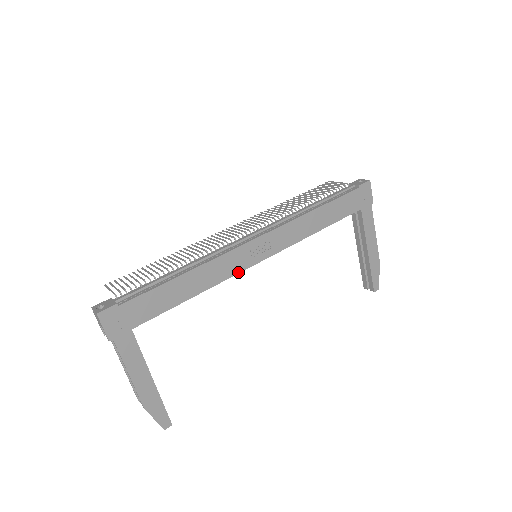
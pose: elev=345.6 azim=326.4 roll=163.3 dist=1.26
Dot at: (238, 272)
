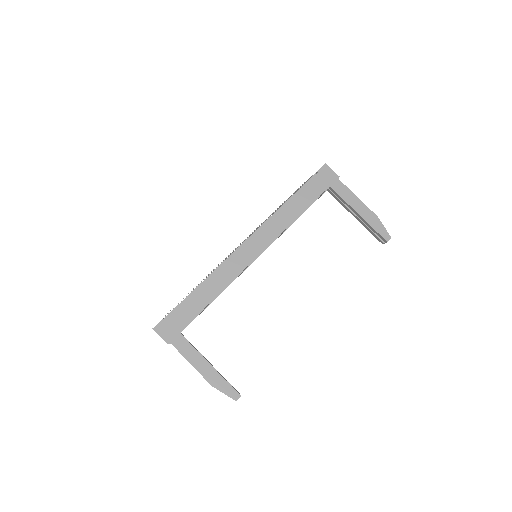
Dot at: occluded
